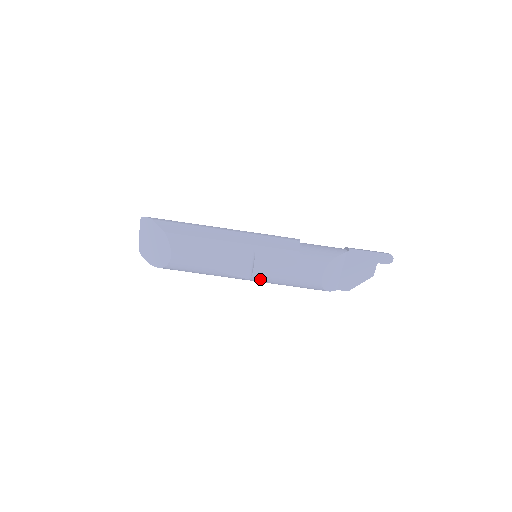
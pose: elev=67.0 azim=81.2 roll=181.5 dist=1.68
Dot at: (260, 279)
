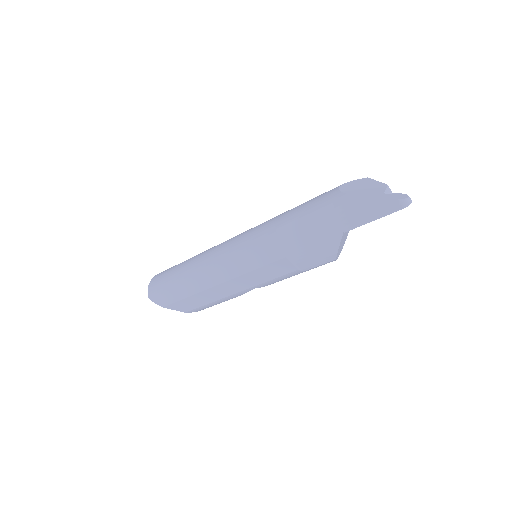
Dot at: occluded
